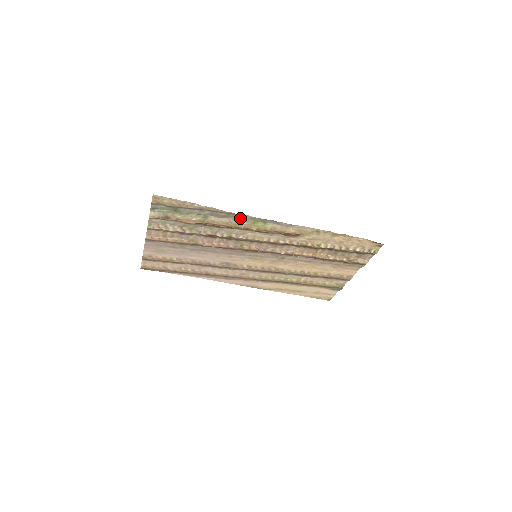
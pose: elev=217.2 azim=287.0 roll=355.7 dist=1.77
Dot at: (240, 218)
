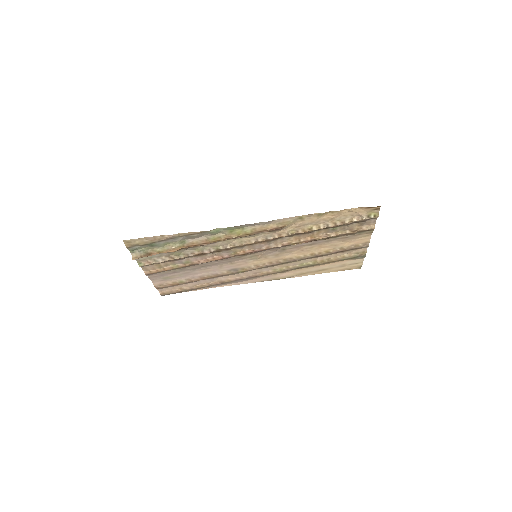
Dot at: (215, 232)
